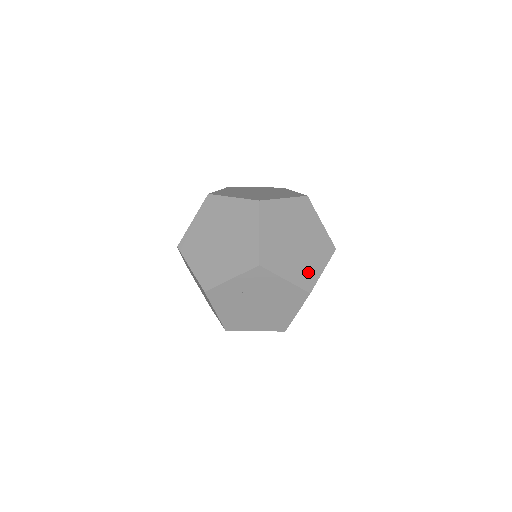
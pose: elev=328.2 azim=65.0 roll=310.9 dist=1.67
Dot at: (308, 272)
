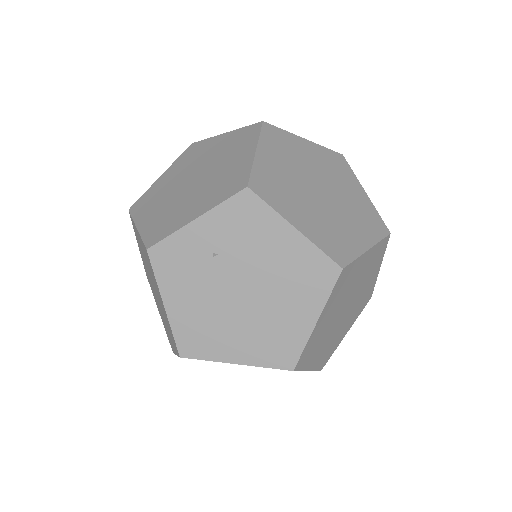
Dot at: (340, 238)
